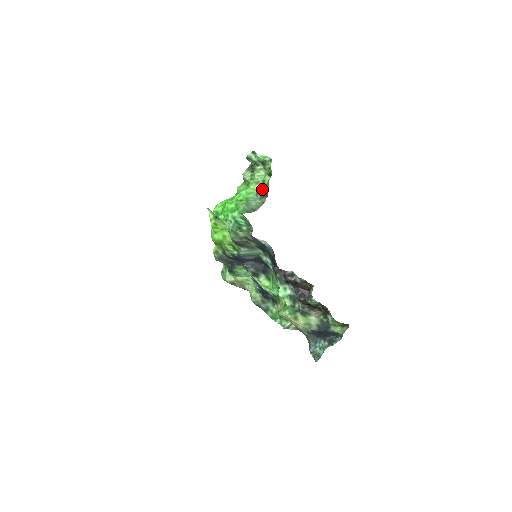
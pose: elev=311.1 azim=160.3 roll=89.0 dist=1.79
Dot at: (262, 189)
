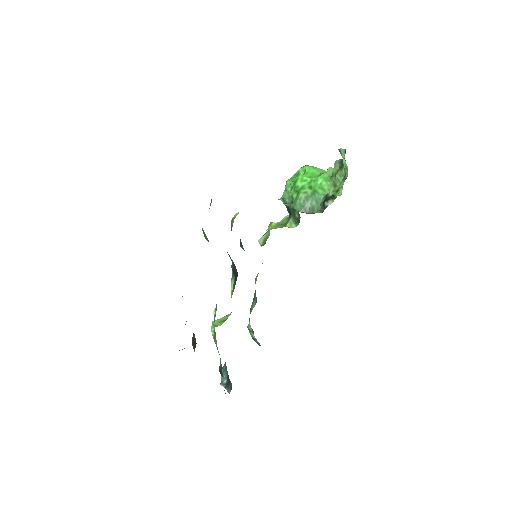
Dot at: (330, 197)
